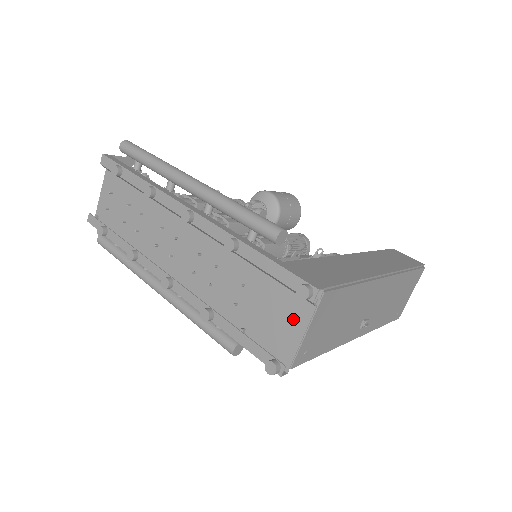
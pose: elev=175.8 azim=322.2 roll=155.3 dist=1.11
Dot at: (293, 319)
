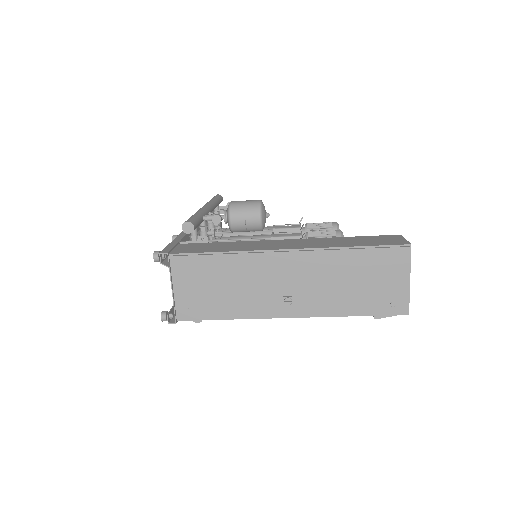
Dot at: occluded
